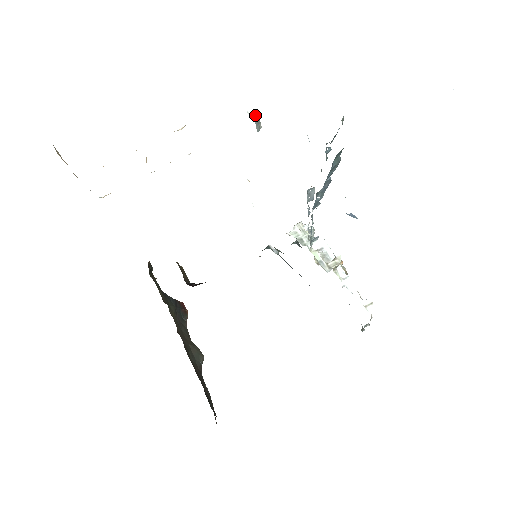
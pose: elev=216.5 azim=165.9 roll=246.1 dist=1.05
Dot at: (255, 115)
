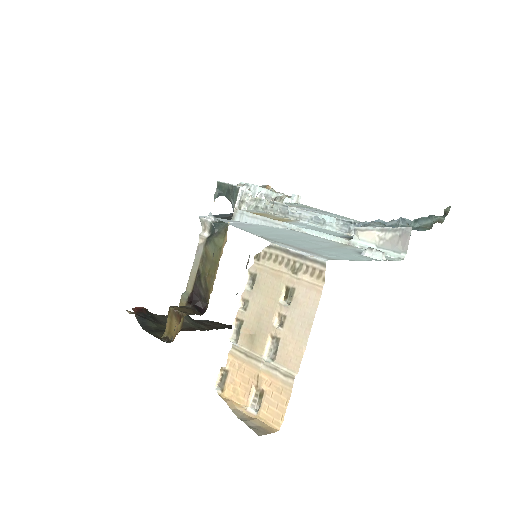
Dot at: occluded
